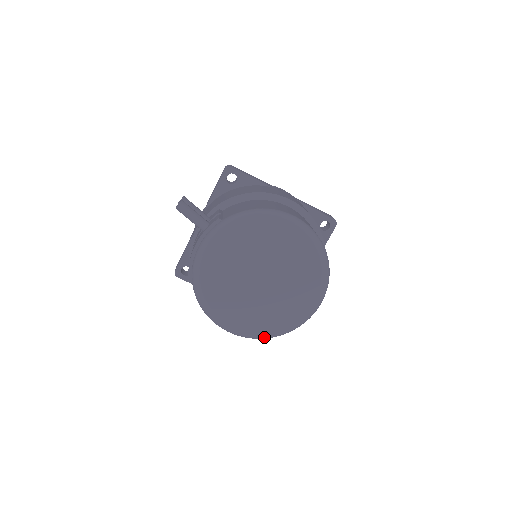
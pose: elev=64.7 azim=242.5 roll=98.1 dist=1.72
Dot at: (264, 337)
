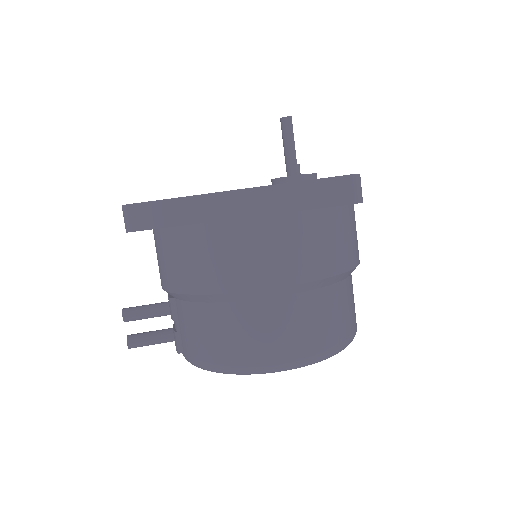
Dot at: occluded
